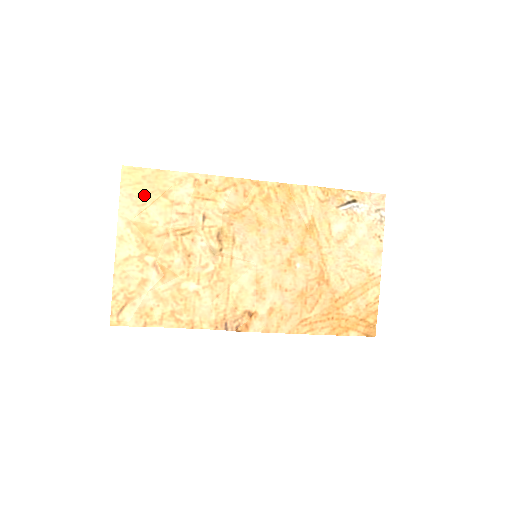
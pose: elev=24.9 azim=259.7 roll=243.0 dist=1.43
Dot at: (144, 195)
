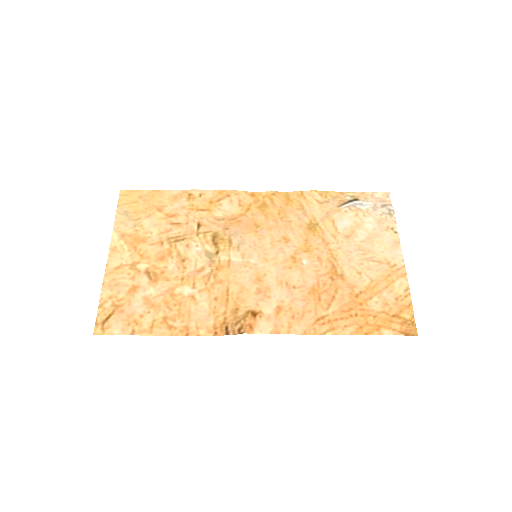
Dot at: (139, 211)
